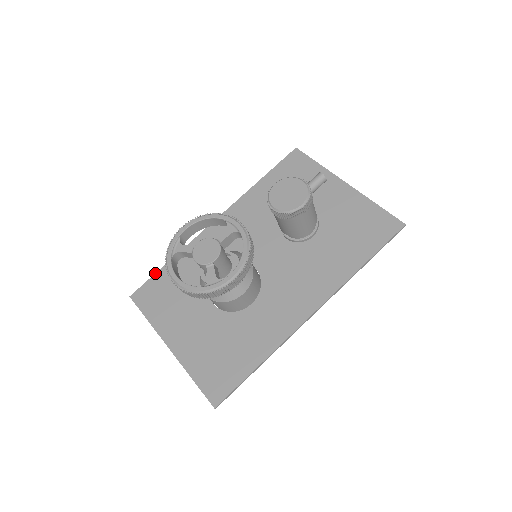
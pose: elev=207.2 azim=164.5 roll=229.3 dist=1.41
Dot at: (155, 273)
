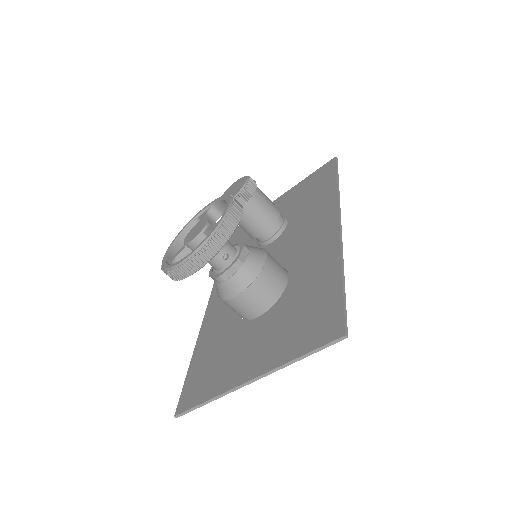
Dot at: occluded
